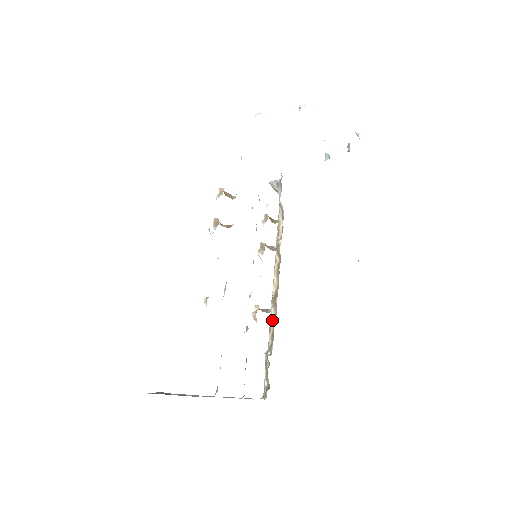
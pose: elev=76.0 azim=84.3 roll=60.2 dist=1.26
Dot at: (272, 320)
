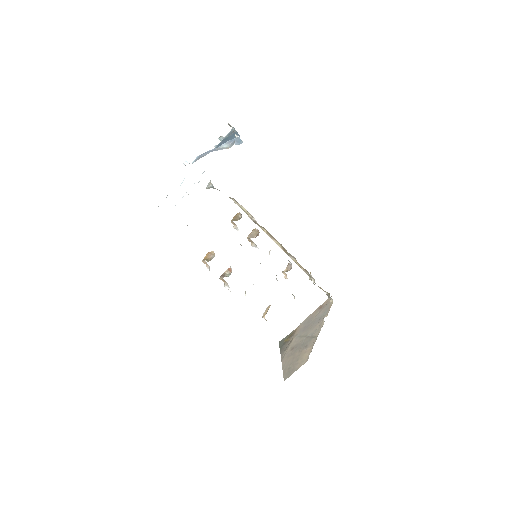
Dot at: (296, 262)
